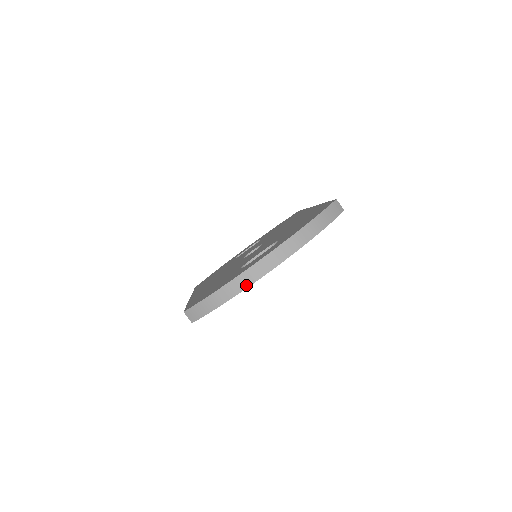
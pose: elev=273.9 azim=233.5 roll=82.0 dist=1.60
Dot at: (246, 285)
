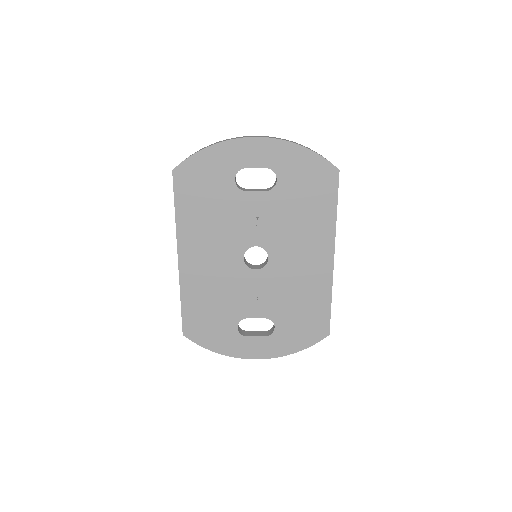
Dot at: (230, 139)
